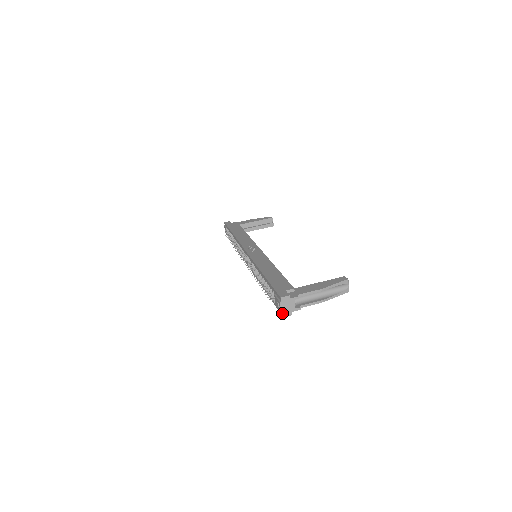
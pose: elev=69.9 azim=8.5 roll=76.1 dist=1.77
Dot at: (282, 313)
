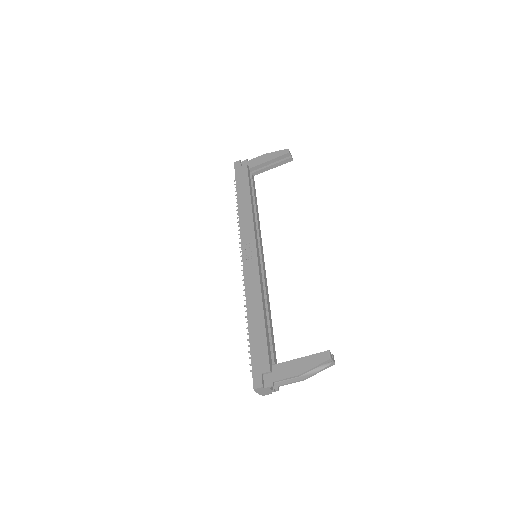
Dot at: (260, 394)
